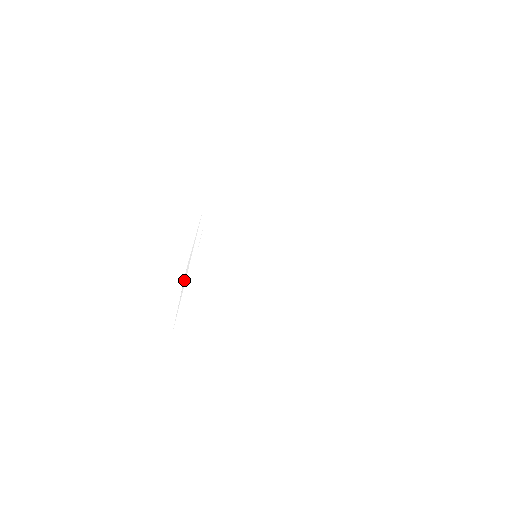
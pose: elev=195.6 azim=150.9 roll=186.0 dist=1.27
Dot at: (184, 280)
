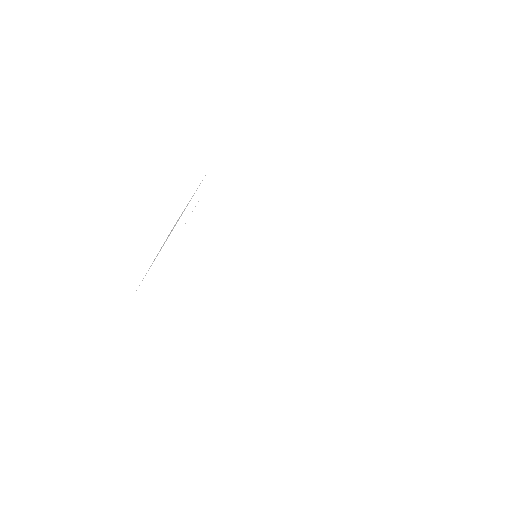
Dot at: (164, 242)
